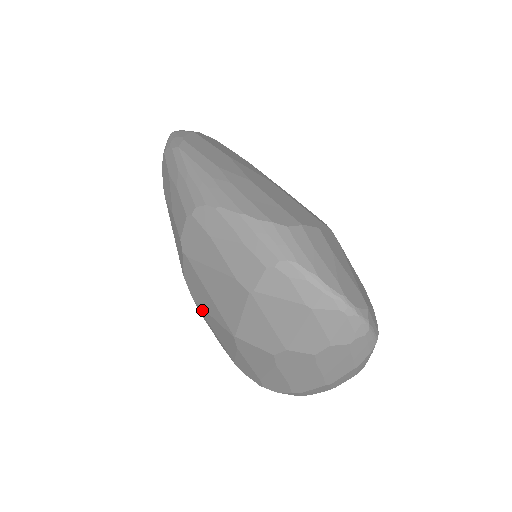
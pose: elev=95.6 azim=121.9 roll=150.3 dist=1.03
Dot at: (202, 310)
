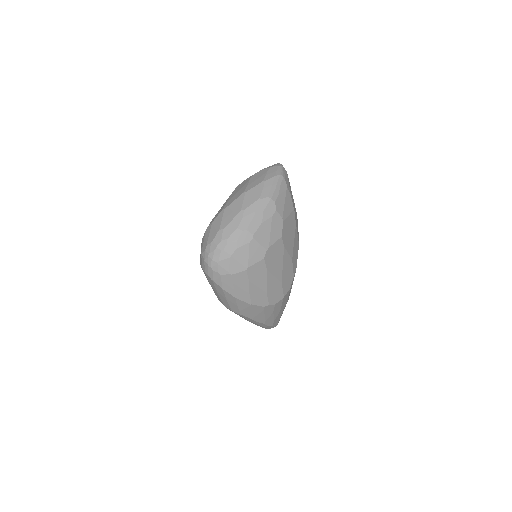
Dot at: occluded
